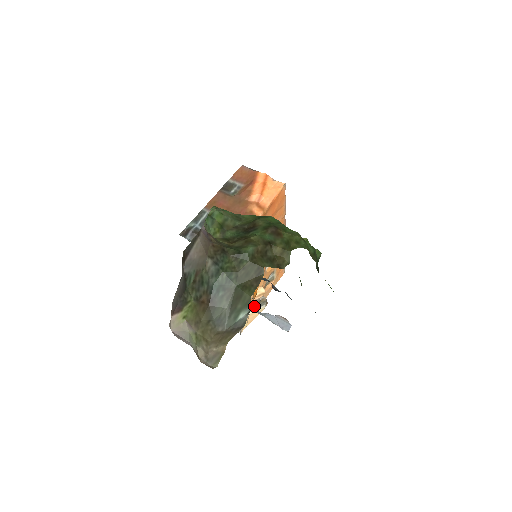
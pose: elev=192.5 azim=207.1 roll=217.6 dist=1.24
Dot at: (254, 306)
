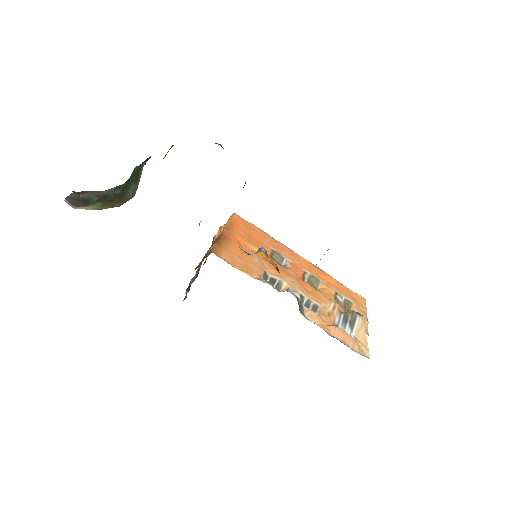
Dot at: (346, 324)
